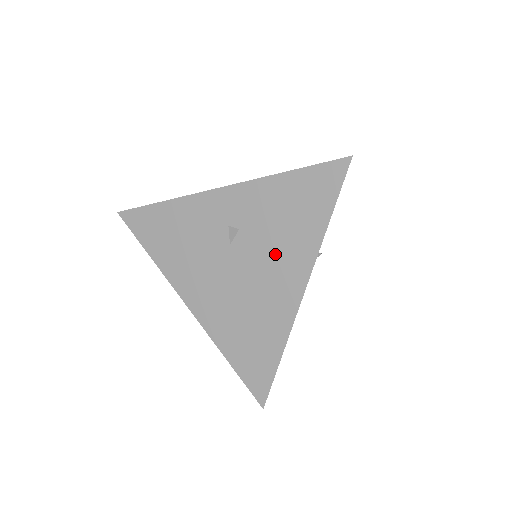
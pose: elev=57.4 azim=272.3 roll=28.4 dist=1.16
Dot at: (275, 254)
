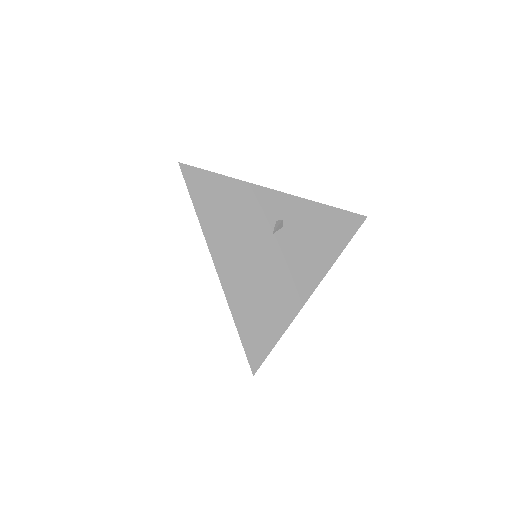
Dot at: (303, 255)
